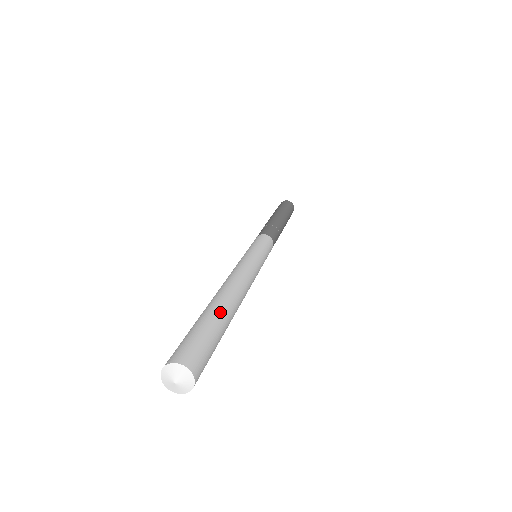
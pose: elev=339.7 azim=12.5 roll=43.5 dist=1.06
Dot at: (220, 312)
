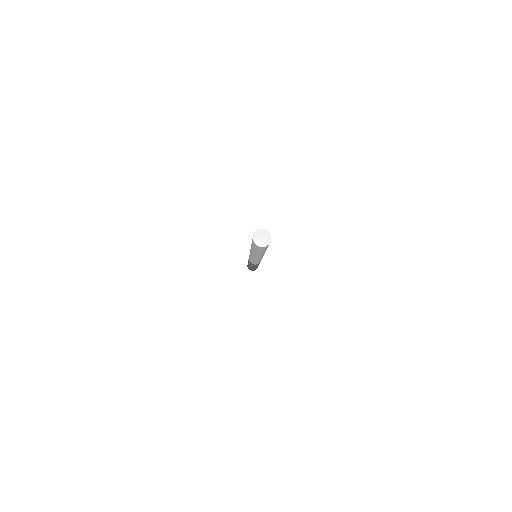
Dot at: occluded
